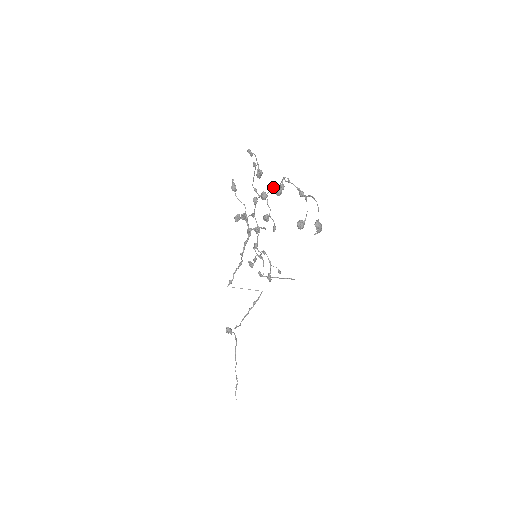
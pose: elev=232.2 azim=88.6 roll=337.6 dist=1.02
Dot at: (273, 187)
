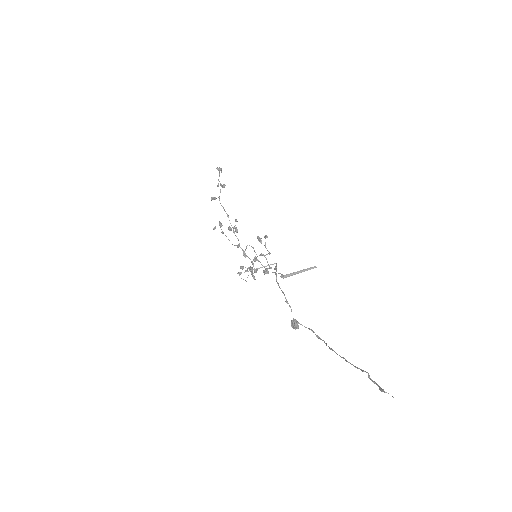
Dot at: (211, 200)
